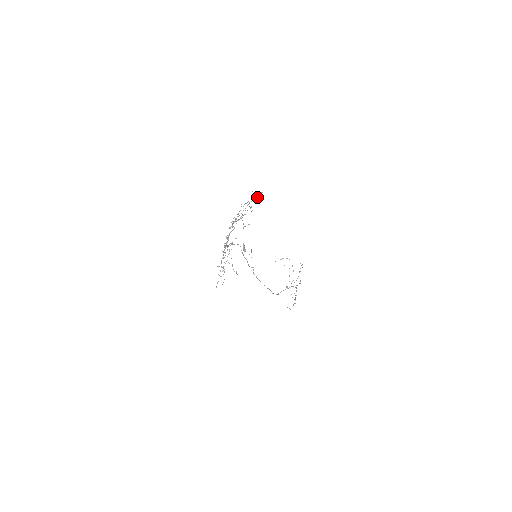
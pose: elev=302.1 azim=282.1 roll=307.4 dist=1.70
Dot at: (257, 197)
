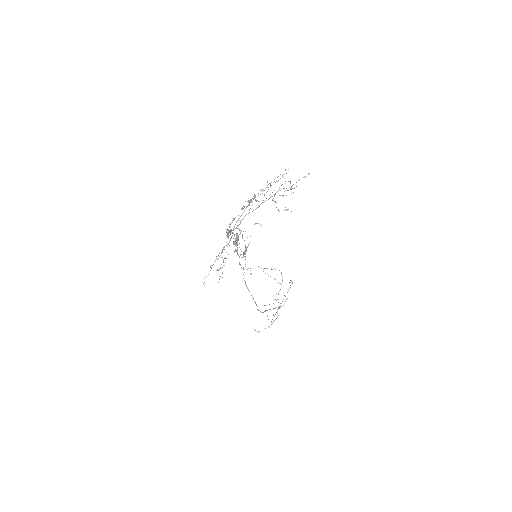
Dot at: occluded
